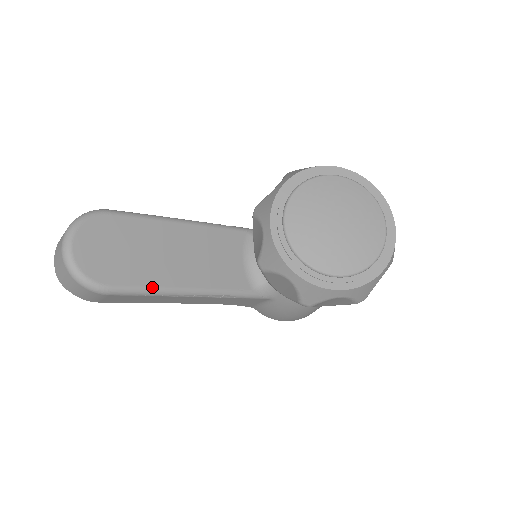
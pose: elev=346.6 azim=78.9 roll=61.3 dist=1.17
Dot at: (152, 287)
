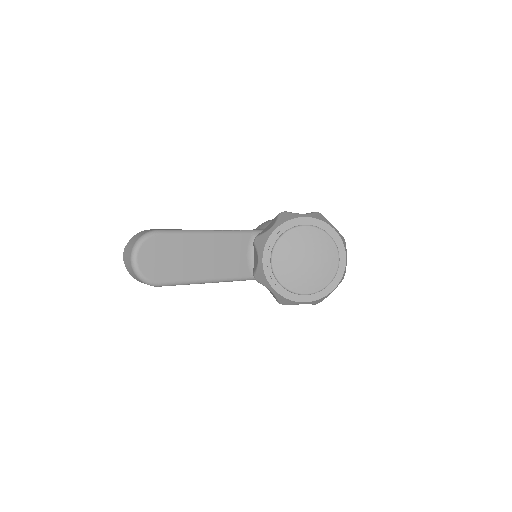
Dot at: (186, 281)
